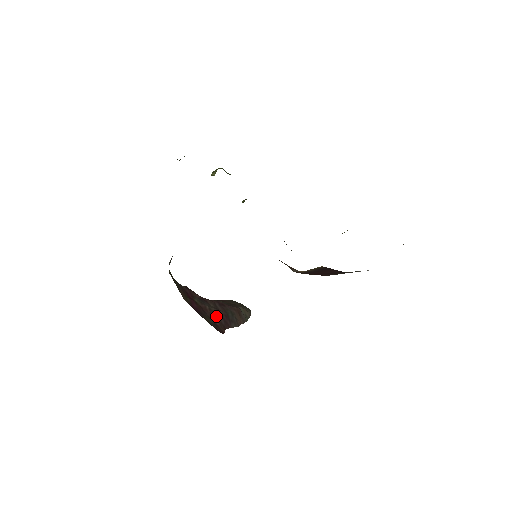
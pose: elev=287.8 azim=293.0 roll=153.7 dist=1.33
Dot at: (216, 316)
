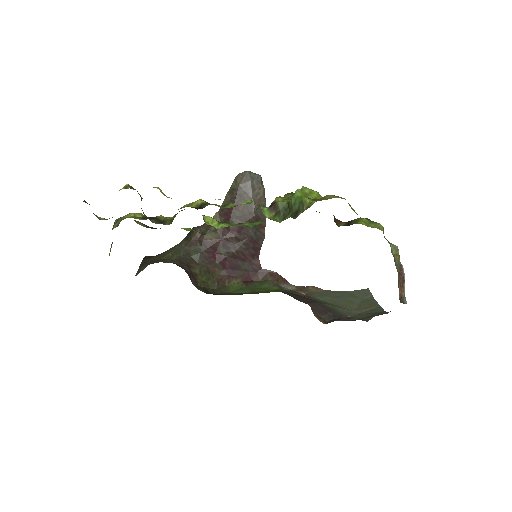
Dot at: (246, 253)
